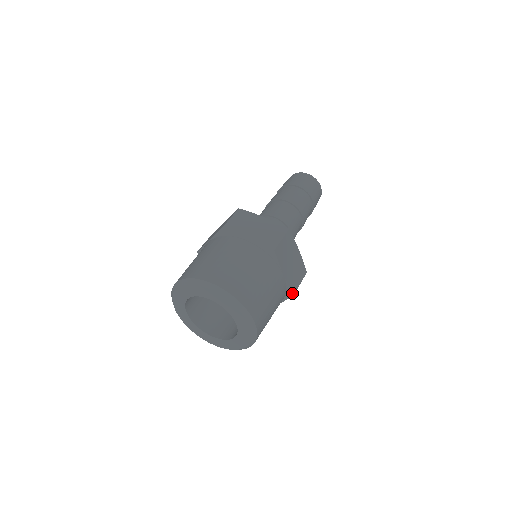
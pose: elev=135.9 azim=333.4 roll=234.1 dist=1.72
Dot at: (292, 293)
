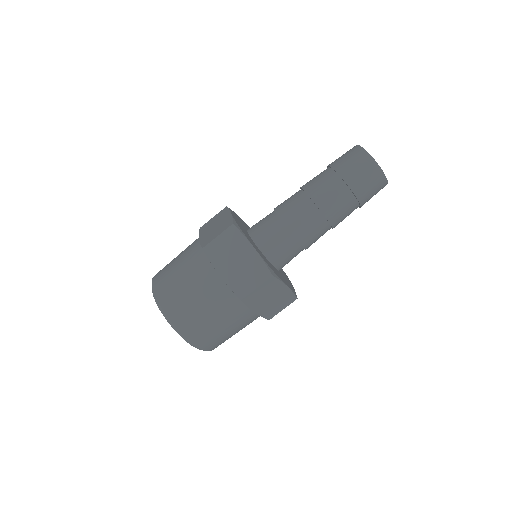
Dot at: occluded
